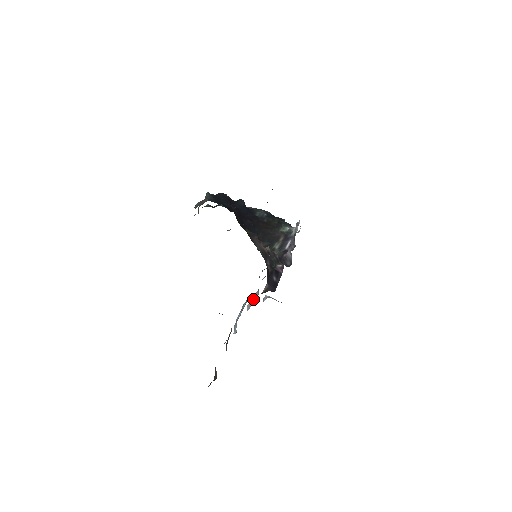
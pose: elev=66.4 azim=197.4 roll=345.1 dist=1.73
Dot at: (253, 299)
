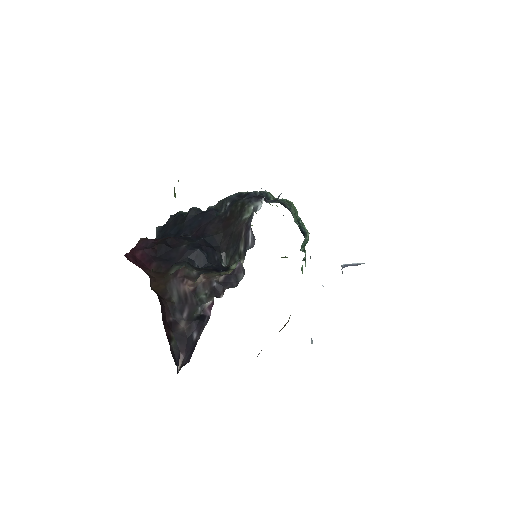
Dot at: occluded
